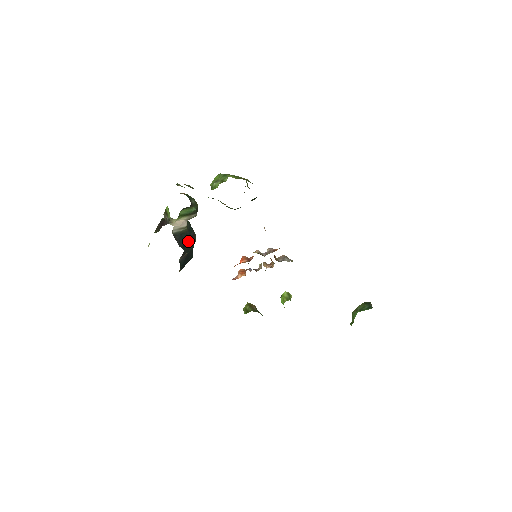
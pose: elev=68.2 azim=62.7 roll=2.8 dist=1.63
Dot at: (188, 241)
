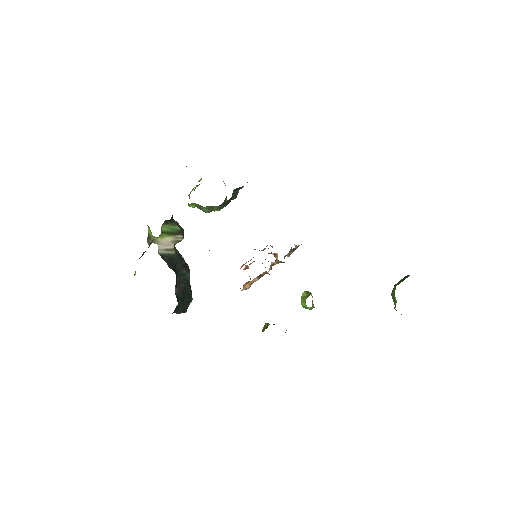
Dot at: (180, 269)
